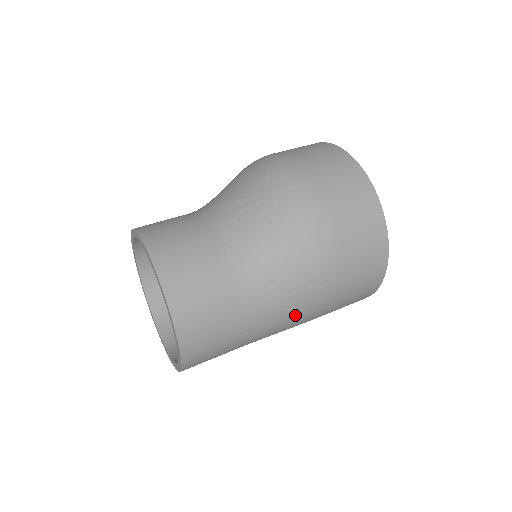
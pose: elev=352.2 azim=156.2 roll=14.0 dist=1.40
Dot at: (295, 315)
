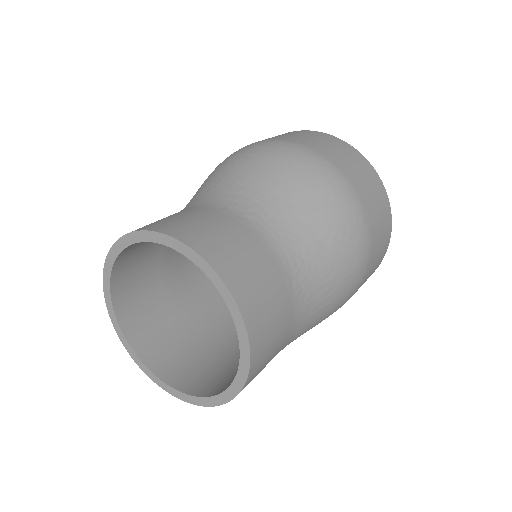
Dot at: occluded
